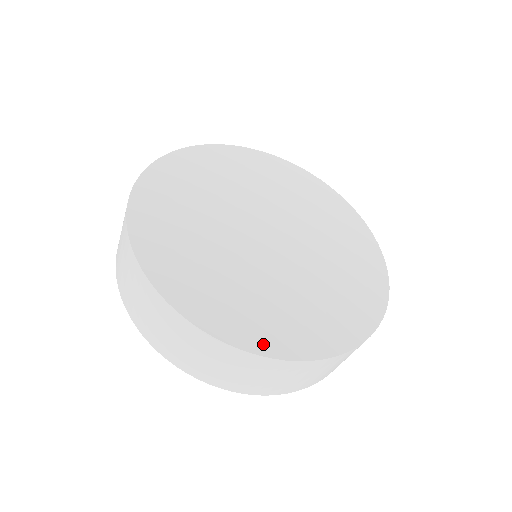
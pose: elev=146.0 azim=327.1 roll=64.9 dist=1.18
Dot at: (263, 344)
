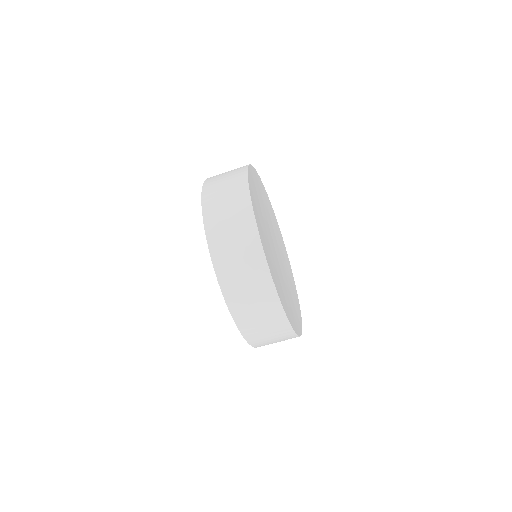
Dot at: occluded
